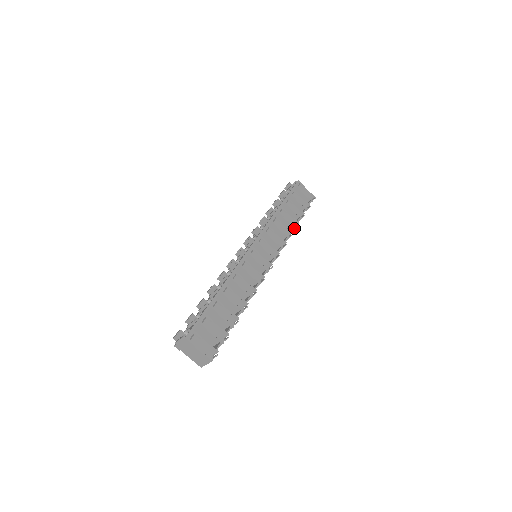
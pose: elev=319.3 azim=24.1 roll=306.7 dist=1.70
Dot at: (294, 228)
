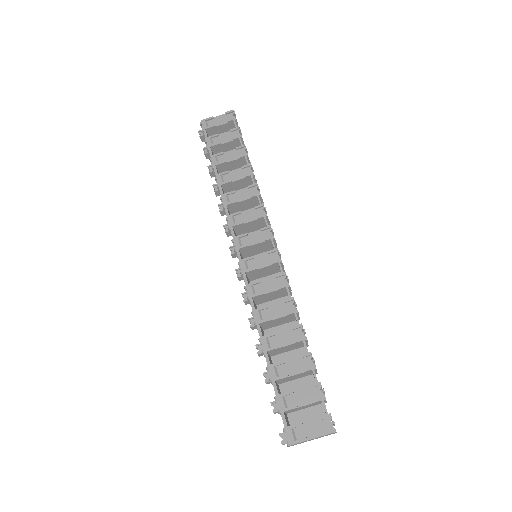
Dot at: (253, 176)
